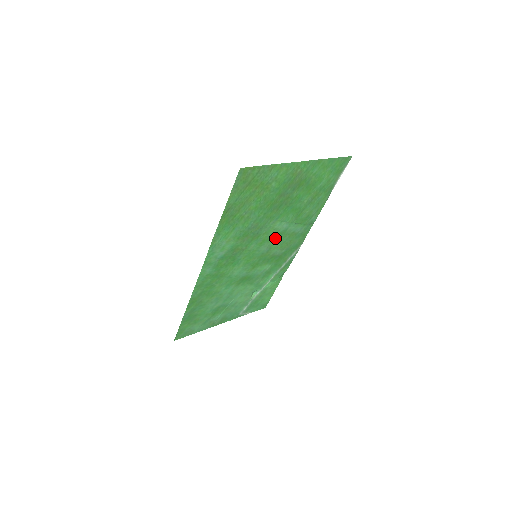
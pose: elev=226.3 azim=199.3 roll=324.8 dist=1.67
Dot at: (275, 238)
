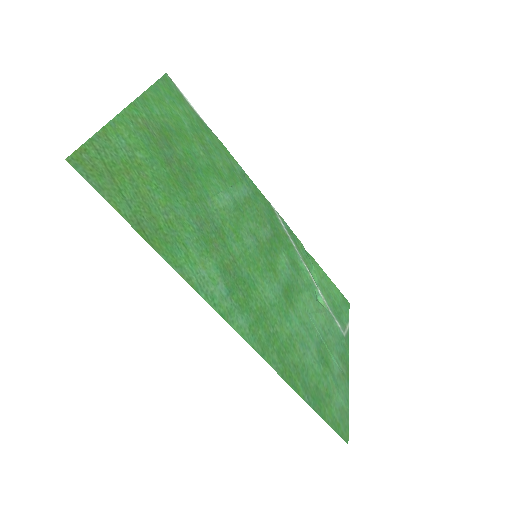
Dot at: (240, 219)
